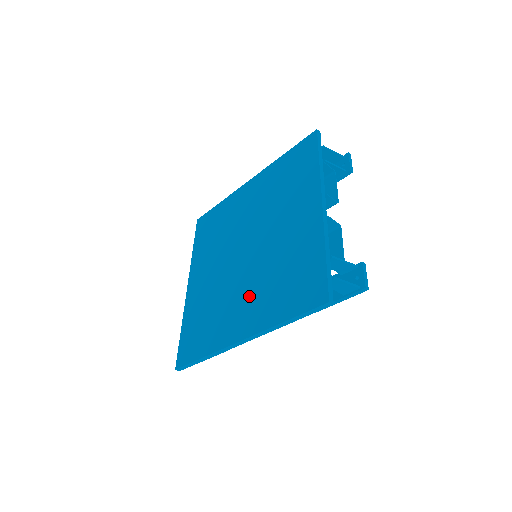
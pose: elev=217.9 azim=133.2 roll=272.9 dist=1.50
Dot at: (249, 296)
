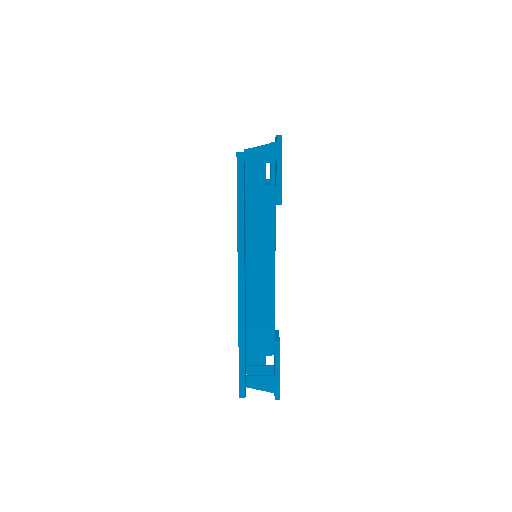
Dot at: occluded
